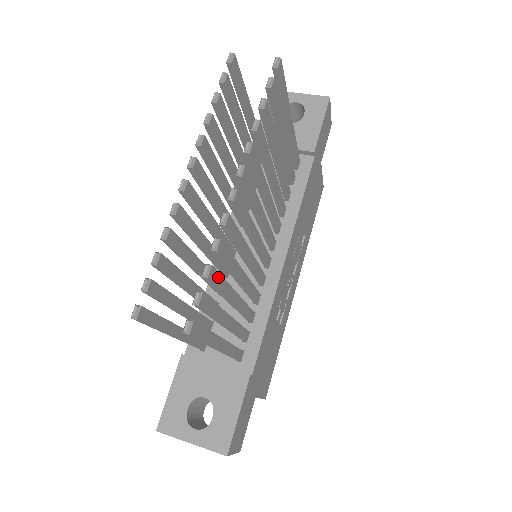
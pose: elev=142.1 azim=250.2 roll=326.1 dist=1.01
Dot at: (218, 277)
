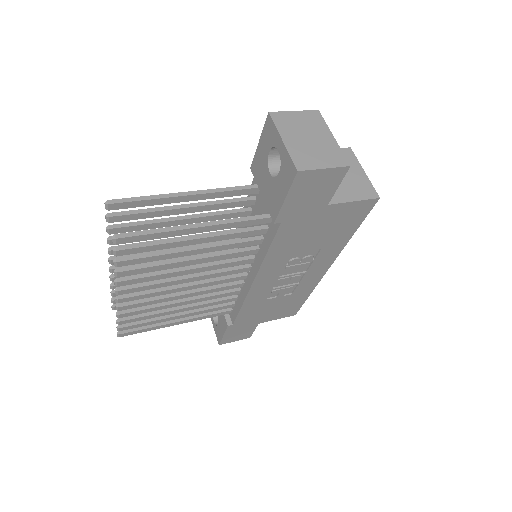
Dot at: (135, 319)
